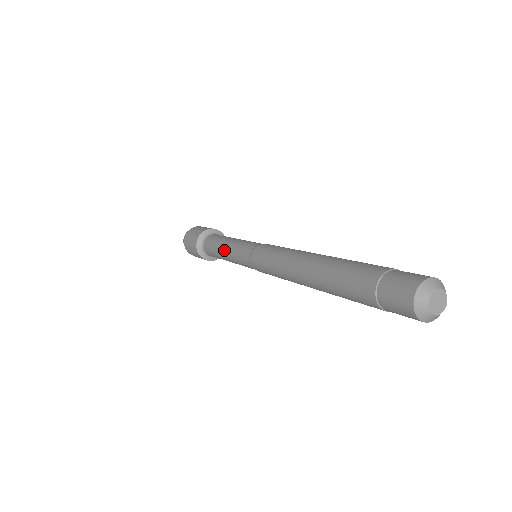
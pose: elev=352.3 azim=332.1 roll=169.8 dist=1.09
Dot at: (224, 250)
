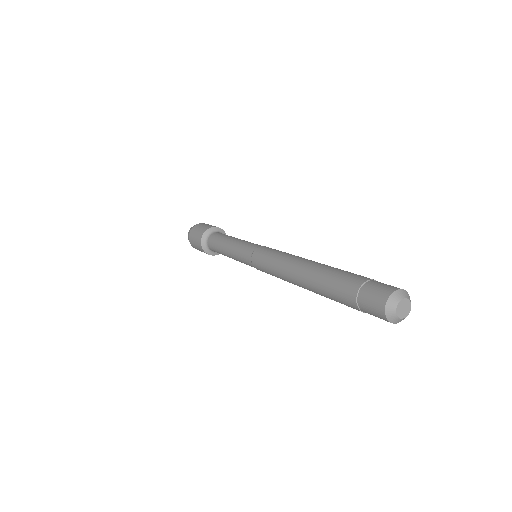
Dot at: (228, 247)
